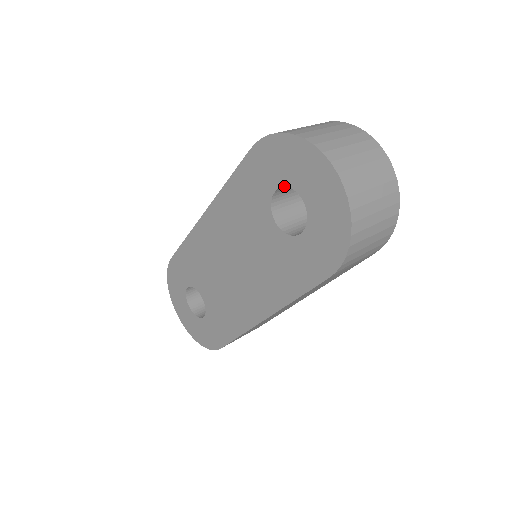
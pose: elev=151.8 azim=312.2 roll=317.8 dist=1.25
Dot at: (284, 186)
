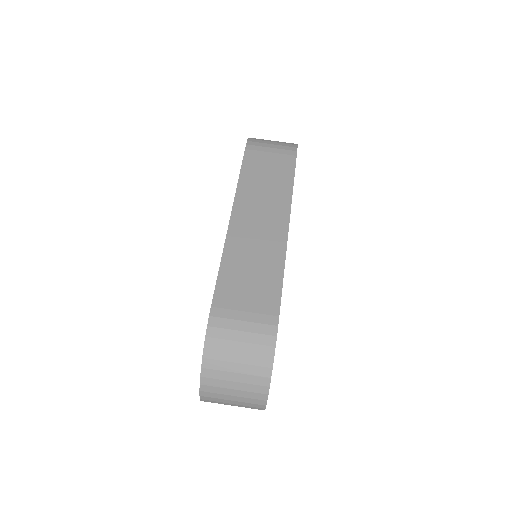
Dot at: occluded
